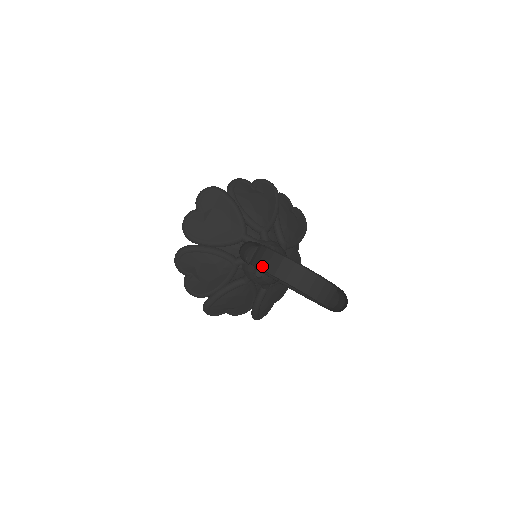
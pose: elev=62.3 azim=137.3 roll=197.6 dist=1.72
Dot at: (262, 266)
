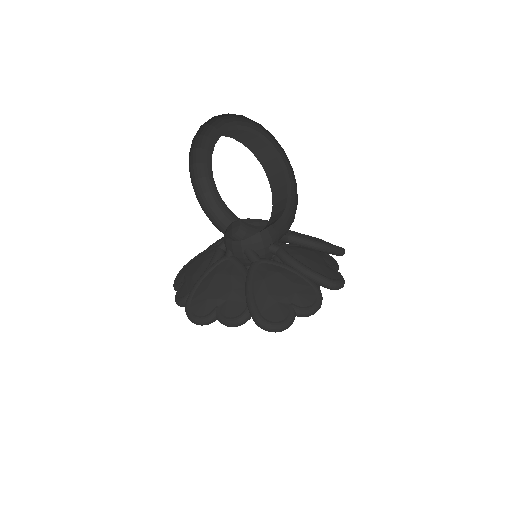
Dot at: occluded
